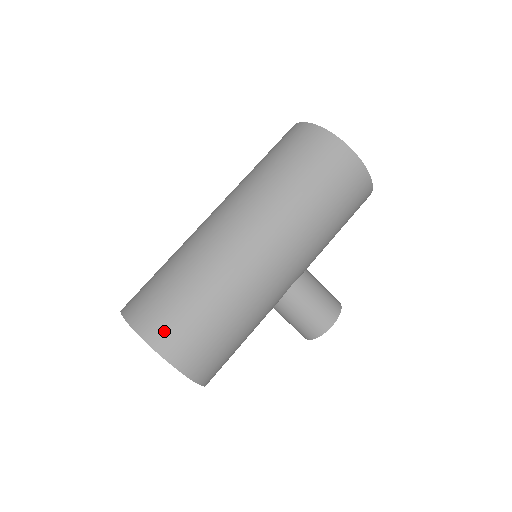
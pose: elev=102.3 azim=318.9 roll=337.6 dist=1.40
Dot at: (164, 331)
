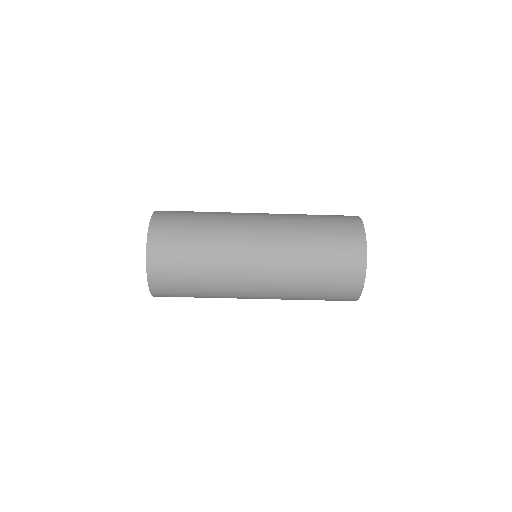
Dot at: (165, 295)
